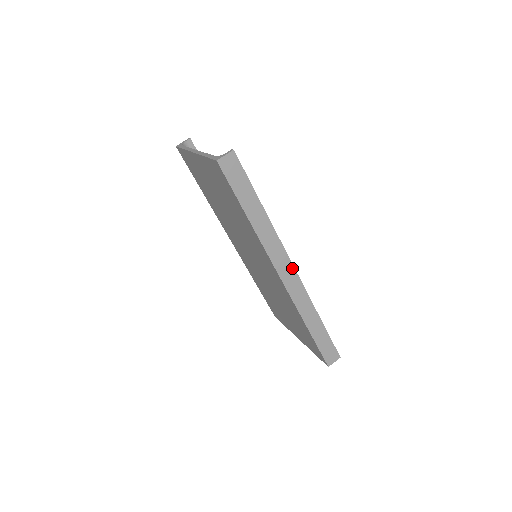
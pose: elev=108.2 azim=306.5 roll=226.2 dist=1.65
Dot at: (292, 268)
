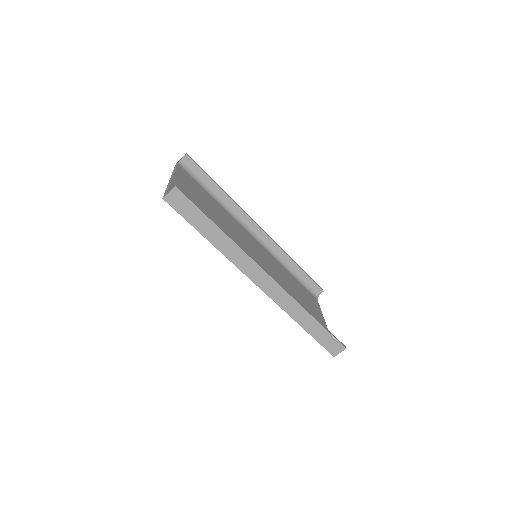
Dot at: (267, 276)
